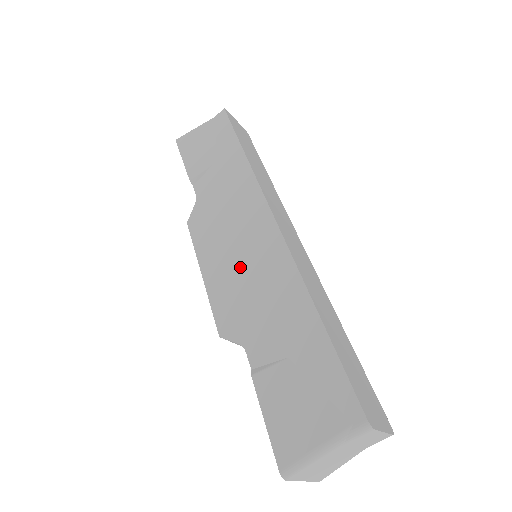
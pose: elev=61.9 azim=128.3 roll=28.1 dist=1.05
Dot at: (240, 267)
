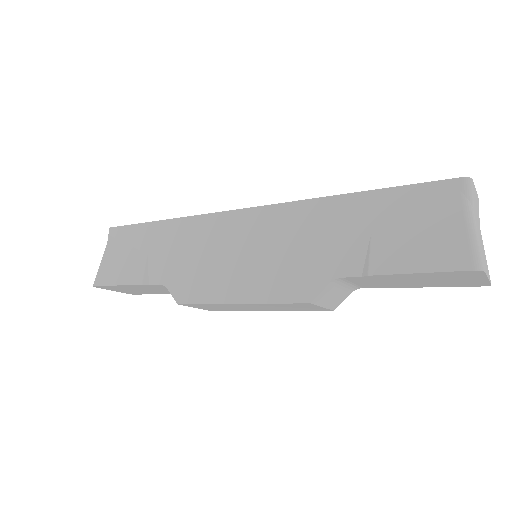
Dot at: (260, 257)
